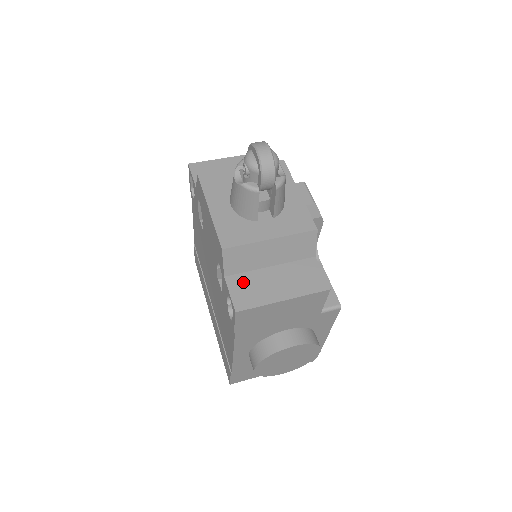
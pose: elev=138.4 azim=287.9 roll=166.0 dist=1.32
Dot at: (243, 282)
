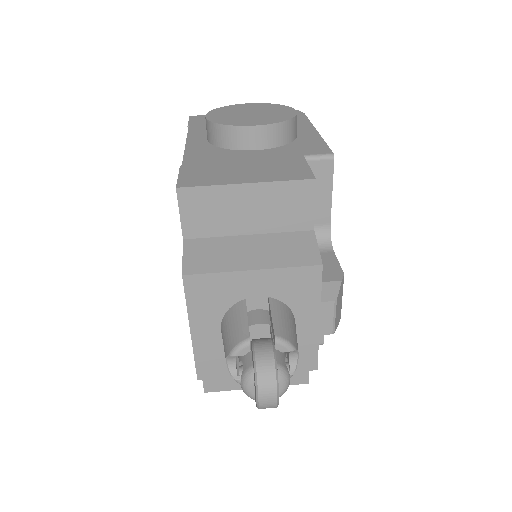
Dot at: occluded
